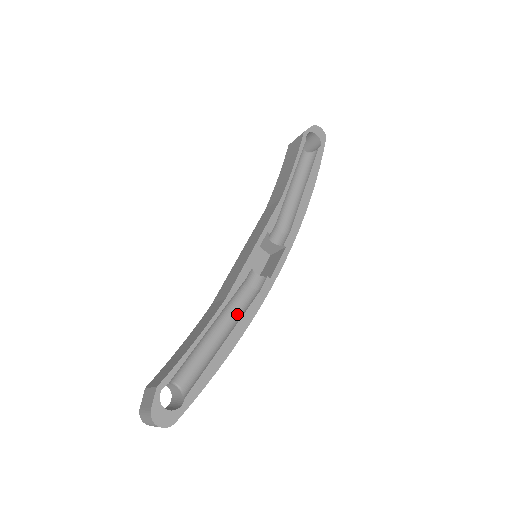
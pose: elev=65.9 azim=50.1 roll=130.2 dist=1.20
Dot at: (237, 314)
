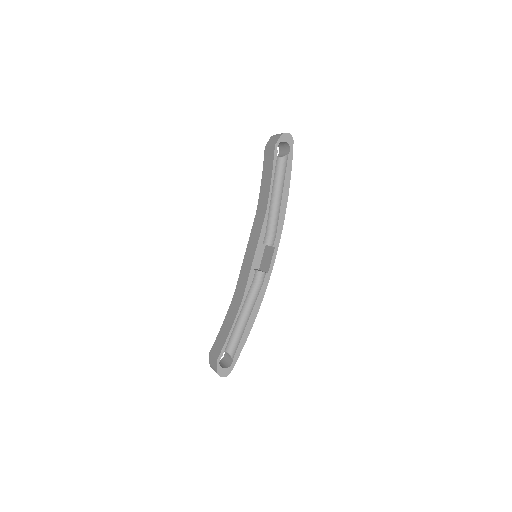
Dot at: (251, 302)
